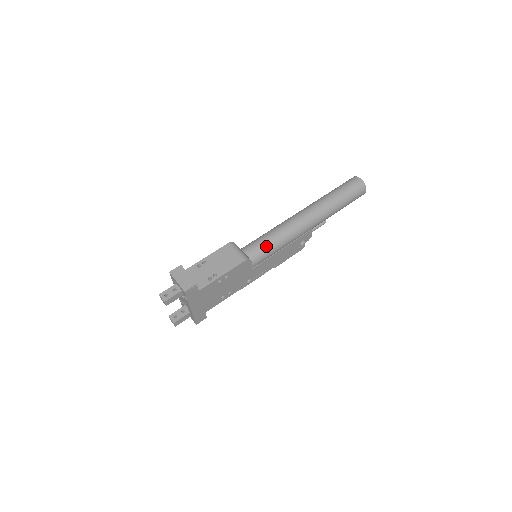
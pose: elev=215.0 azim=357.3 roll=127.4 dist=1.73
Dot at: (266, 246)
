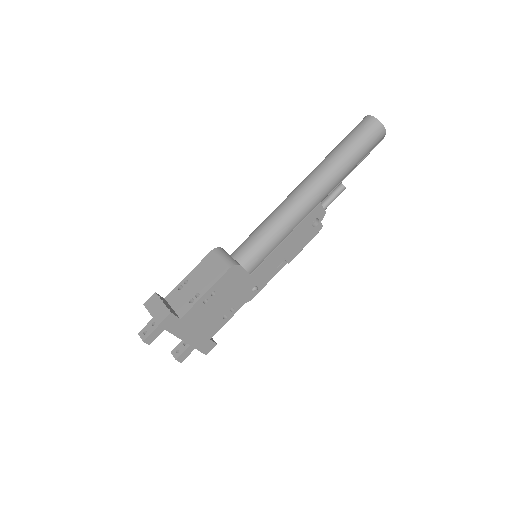
Dot at: (260, 241)
